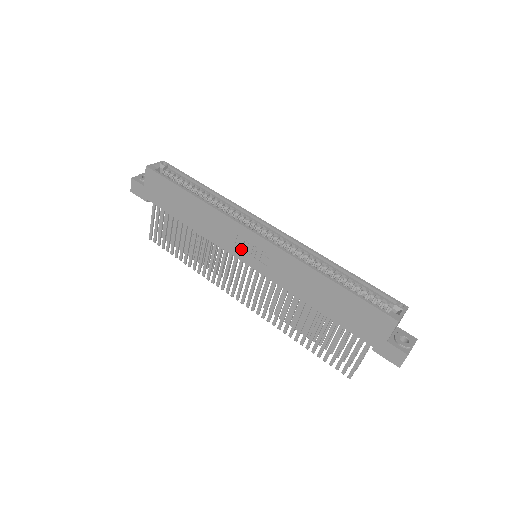
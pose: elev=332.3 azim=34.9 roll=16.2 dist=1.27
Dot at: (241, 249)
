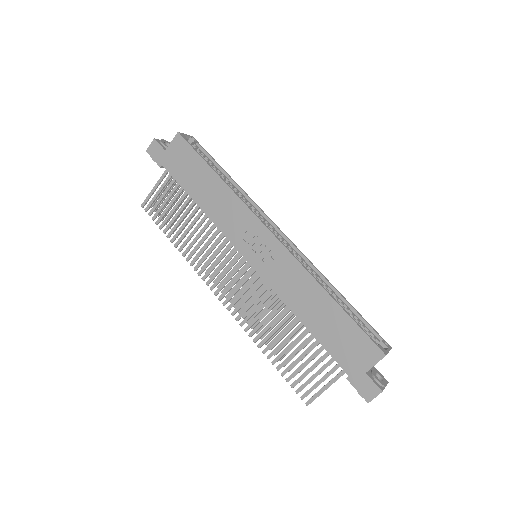
Dot at: (247, 243)
